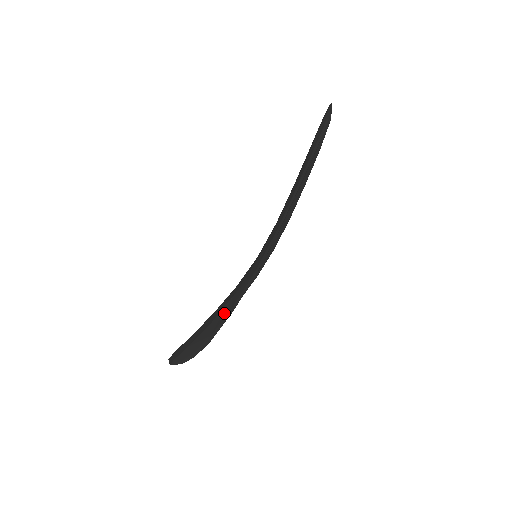
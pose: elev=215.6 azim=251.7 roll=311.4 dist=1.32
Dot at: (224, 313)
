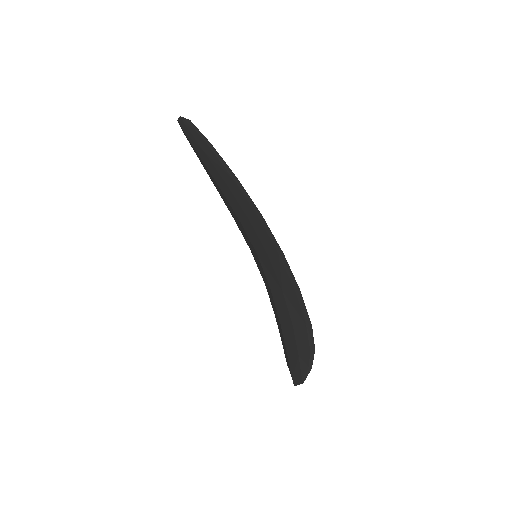
Dot at: (293, 303)
